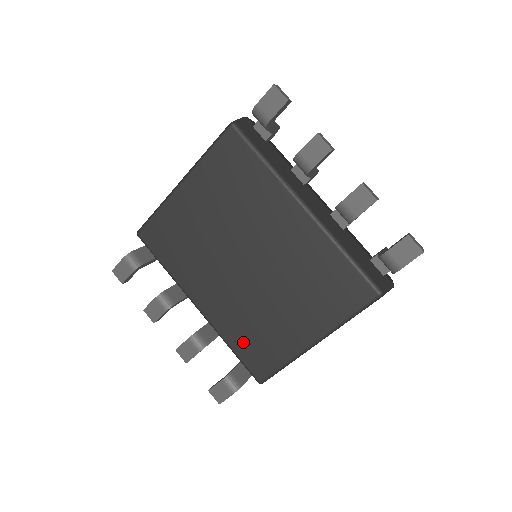
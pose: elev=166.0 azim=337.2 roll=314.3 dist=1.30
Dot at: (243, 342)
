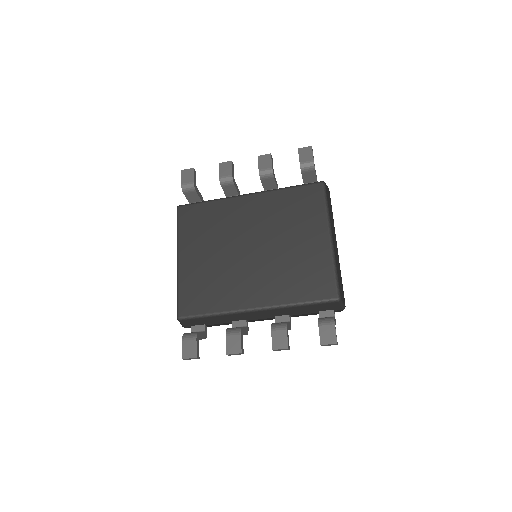
Dot at: (301, 290)
